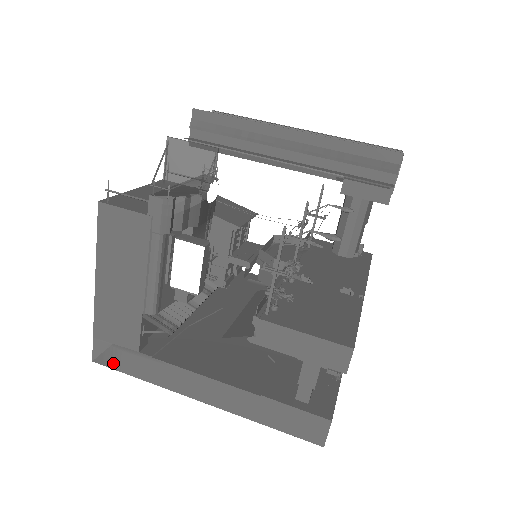
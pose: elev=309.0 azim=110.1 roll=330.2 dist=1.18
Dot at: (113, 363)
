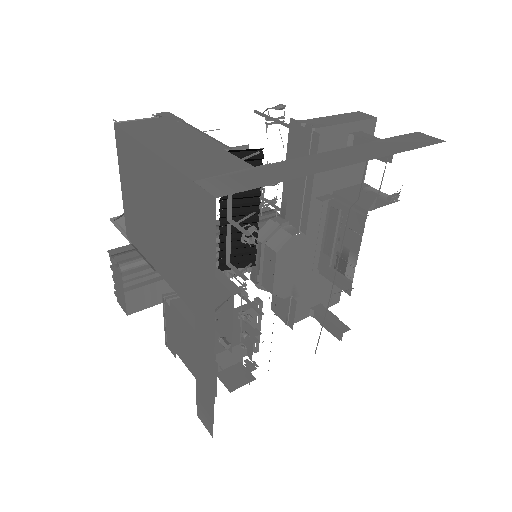
Dot at: (242, 186)
